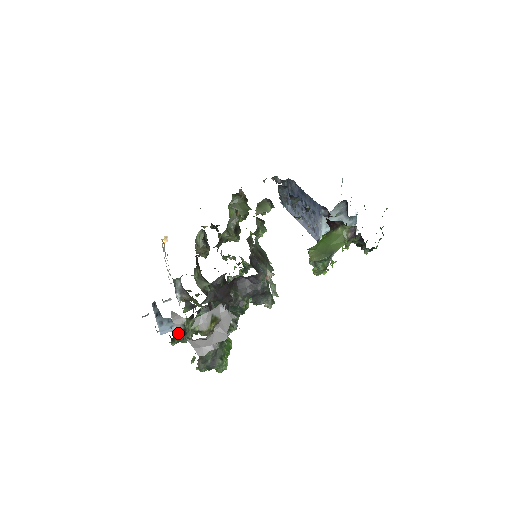
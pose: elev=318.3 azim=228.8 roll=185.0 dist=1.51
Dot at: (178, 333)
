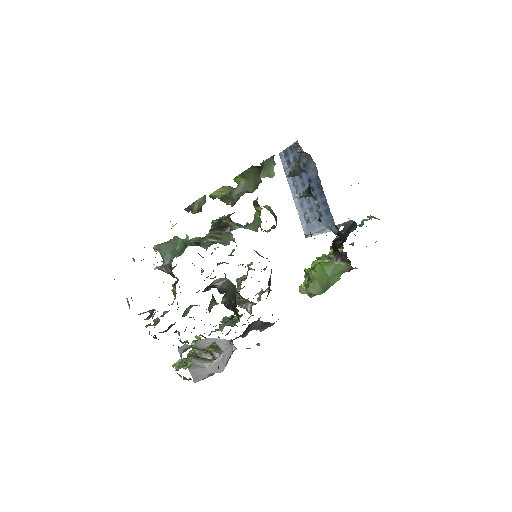
Dot at: occluded
